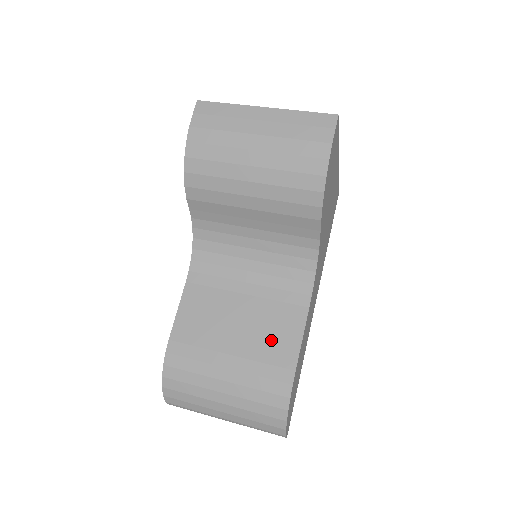
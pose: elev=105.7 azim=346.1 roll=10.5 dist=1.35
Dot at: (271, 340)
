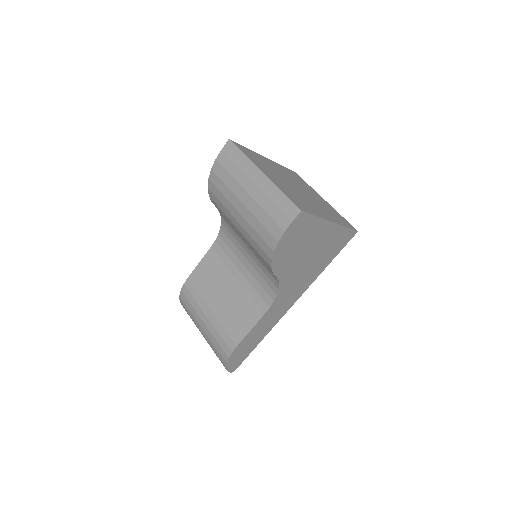
Dot at: (235, 318)
